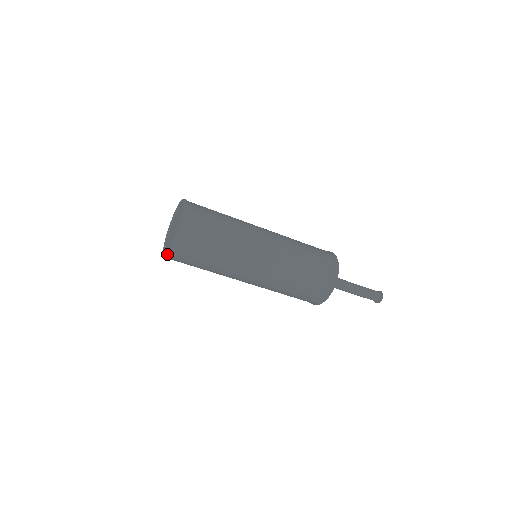
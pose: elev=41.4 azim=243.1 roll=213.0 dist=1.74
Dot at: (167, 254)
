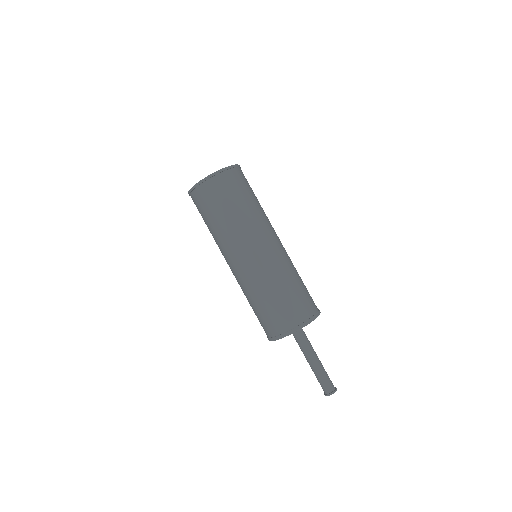
Dot at: occluded
